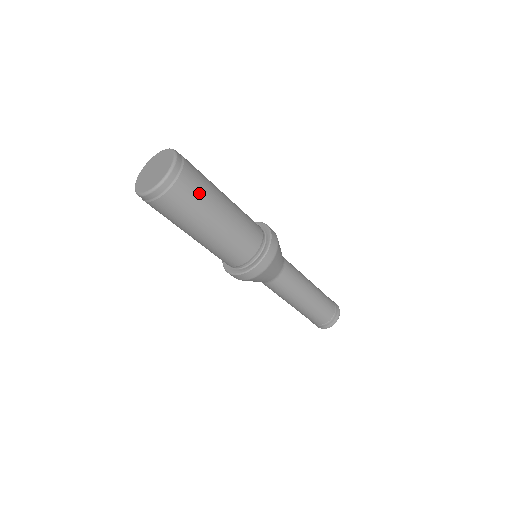
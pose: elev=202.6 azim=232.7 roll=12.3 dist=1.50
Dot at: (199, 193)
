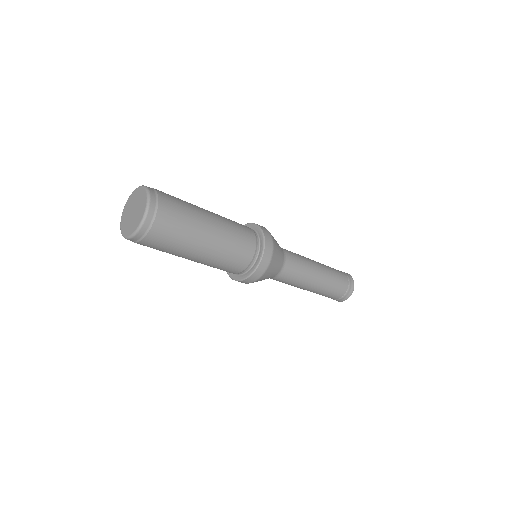
Dot at: (179, 226)
